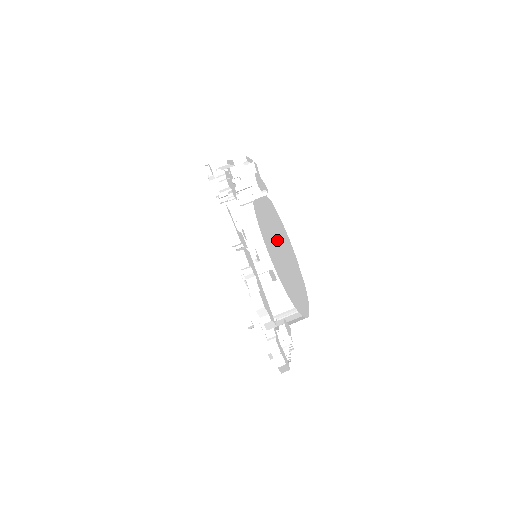
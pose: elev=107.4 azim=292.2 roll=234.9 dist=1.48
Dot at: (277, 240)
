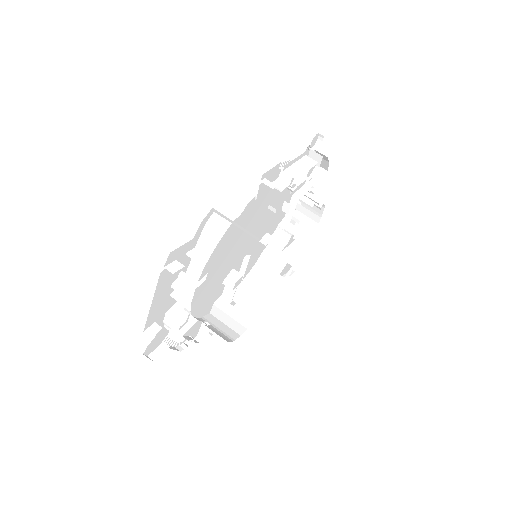
Dot at: occluded
